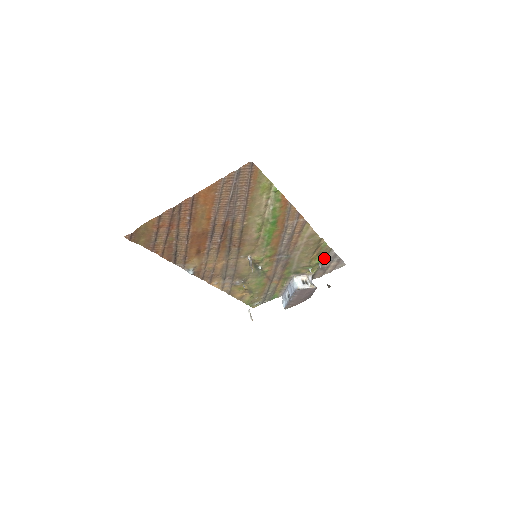
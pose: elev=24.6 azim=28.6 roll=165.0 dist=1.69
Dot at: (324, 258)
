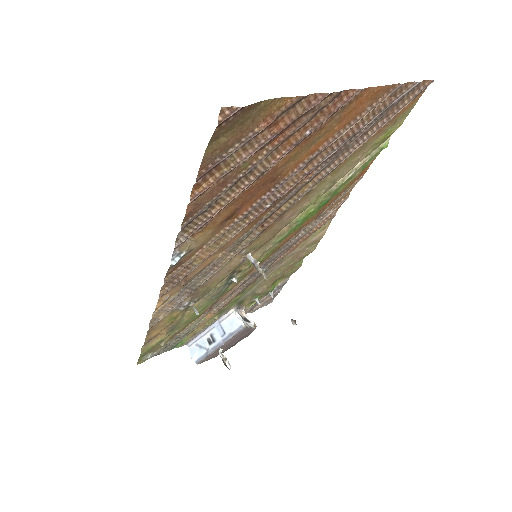
Dot at: occluded
